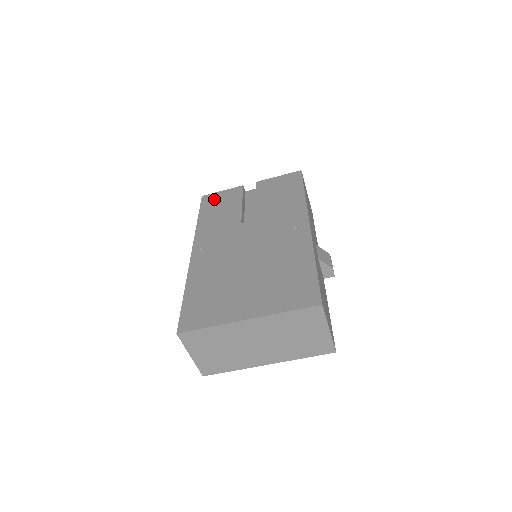
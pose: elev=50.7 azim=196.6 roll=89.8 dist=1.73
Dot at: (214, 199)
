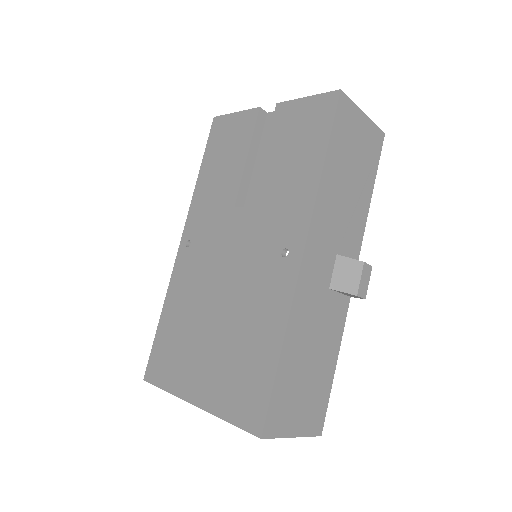
Dot at: (223, 131)
